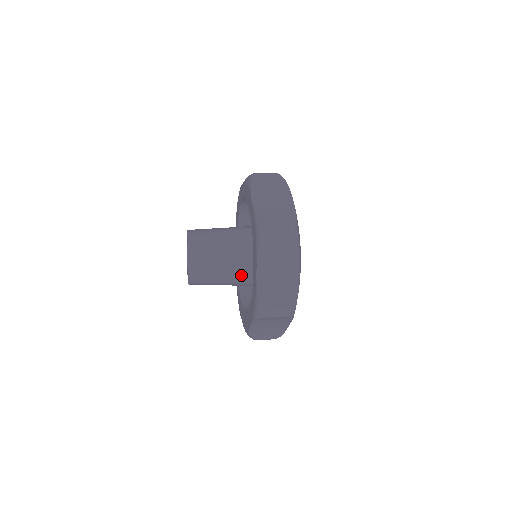
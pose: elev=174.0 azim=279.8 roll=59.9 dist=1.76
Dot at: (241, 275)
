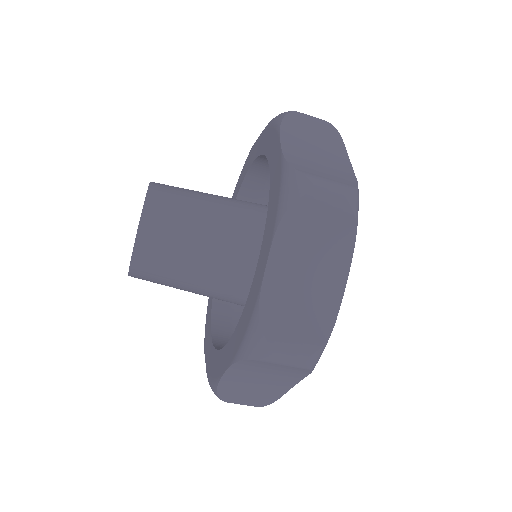
Dot at: (227, 277)
